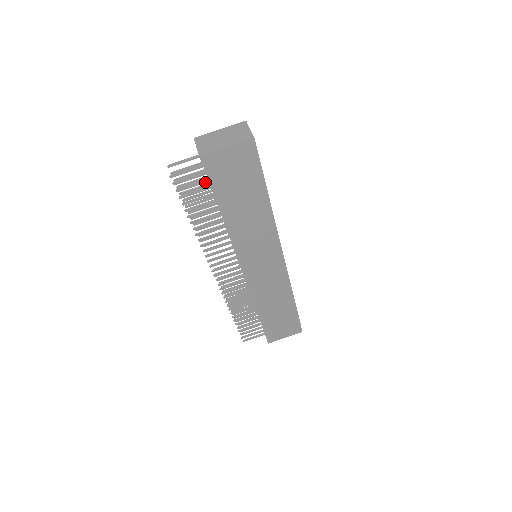
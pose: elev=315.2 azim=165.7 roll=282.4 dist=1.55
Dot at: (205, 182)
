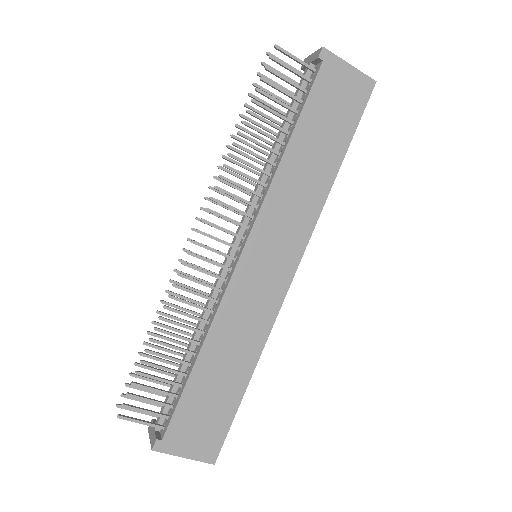
Dot at: (298, 87)
